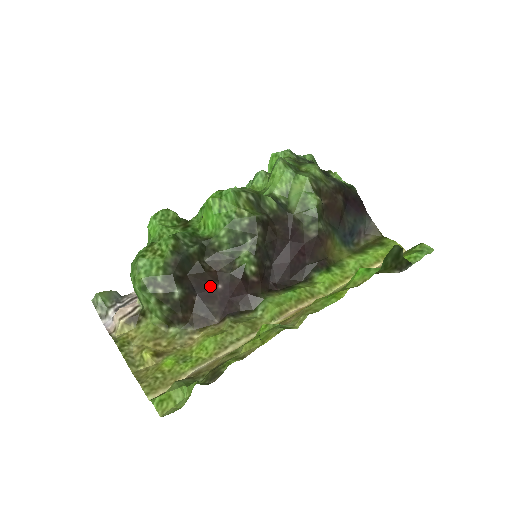
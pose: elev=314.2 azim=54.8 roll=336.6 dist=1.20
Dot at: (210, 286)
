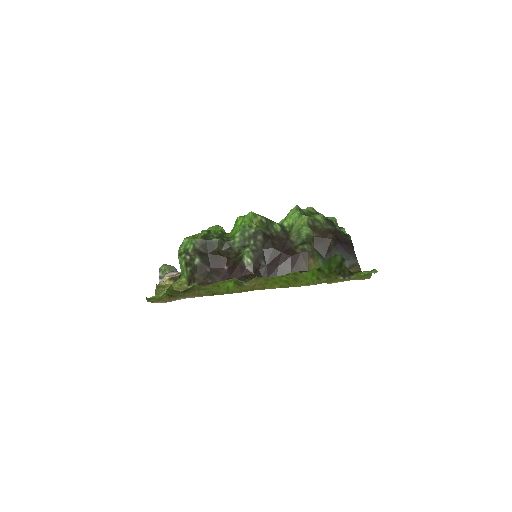
Dot at: (220, 265)
